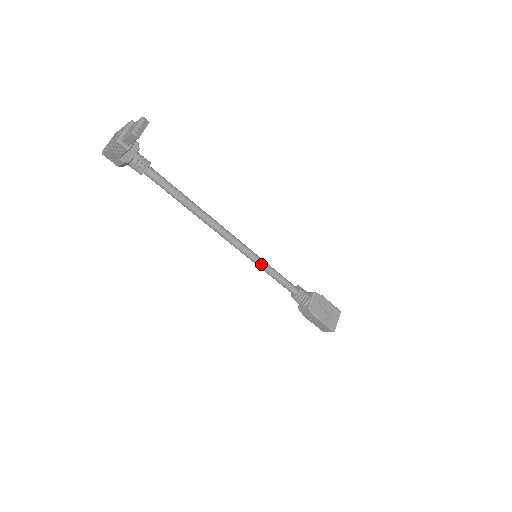
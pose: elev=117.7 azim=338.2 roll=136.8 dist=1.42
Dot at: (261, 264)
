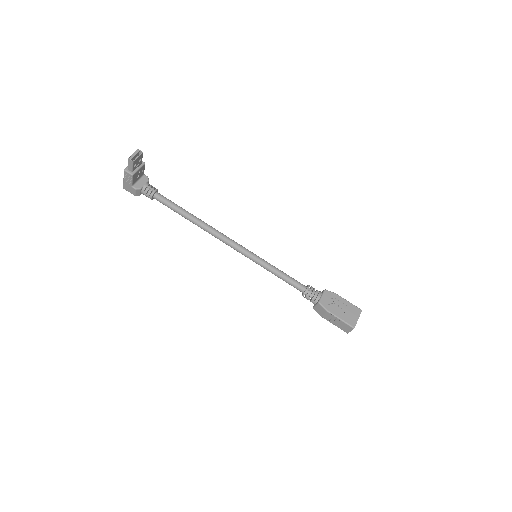
Dot at: (263, 263)
